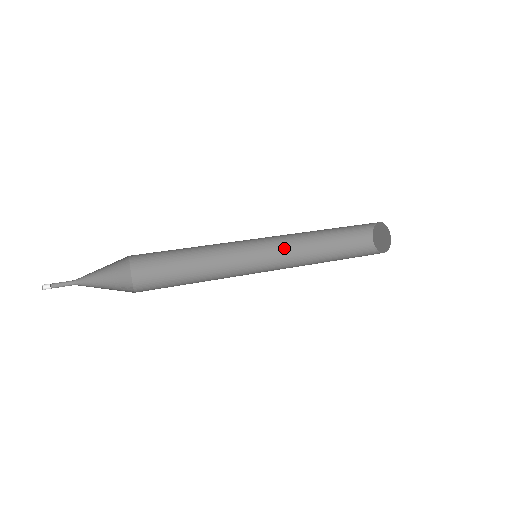
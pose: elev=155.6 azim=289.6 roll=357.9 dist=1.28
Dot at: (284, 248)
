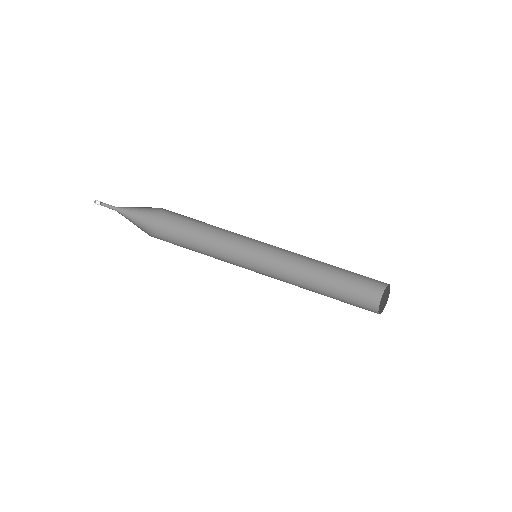
Dot at: (293, 254)
